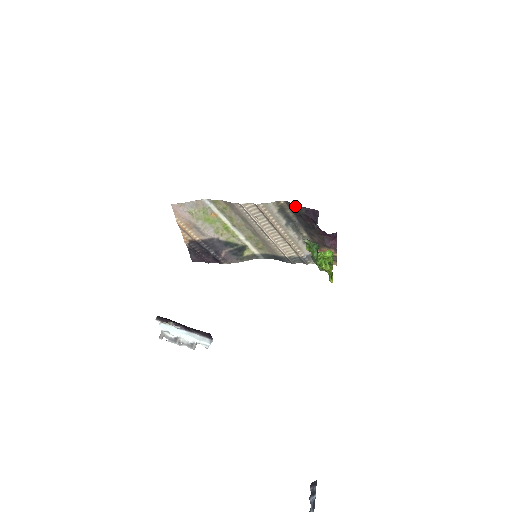
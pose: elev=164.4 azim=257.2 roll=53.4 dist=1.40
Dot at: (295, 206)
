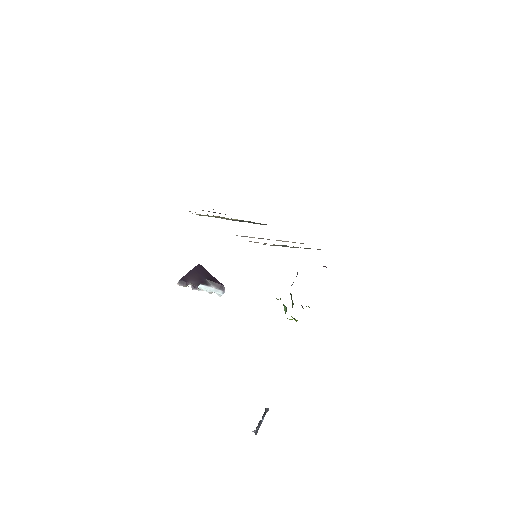
Dot at: occluded
